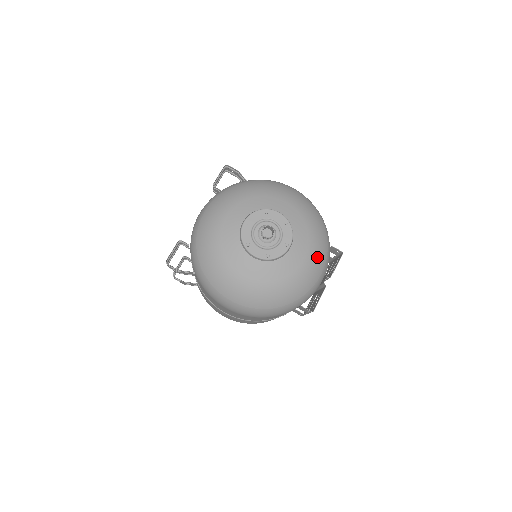
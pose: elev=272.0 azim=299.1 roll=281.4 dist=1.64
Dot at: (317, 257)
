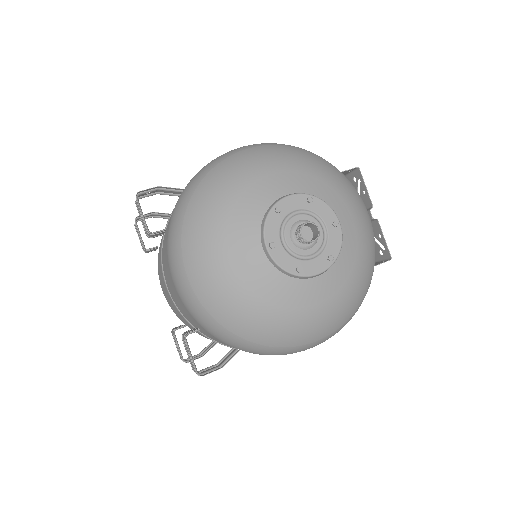
Dot at: (356, 201)
